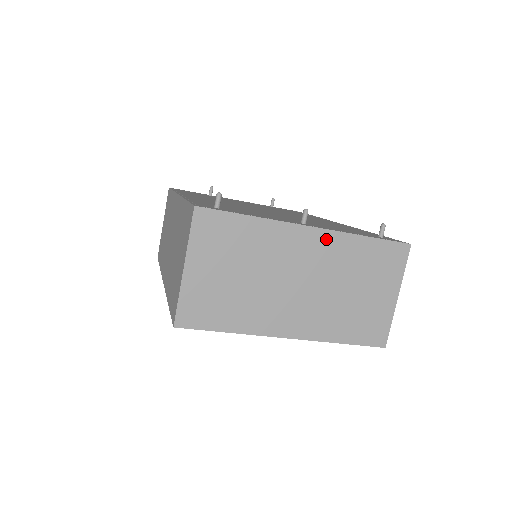
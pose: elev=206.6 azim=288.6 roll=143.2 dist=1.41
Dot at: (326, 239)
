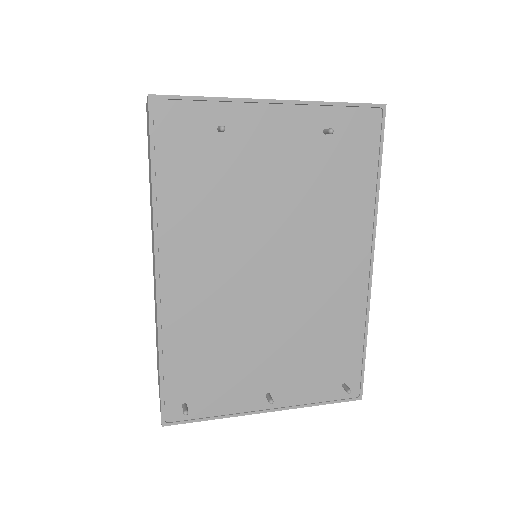
Dot at: occluded
